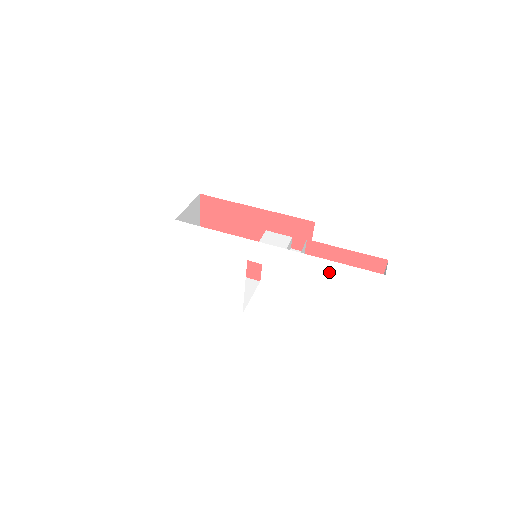
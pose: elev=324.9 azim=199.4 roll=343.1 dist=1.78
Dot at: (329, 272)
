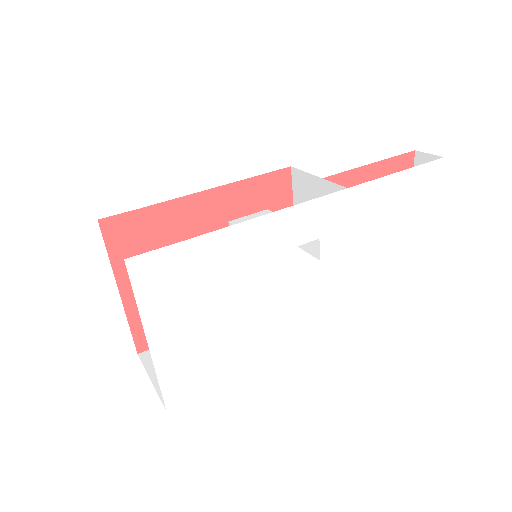
Dot at: (386, 196)
